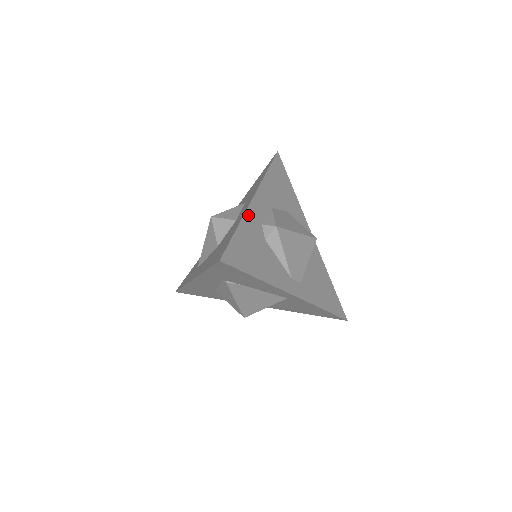
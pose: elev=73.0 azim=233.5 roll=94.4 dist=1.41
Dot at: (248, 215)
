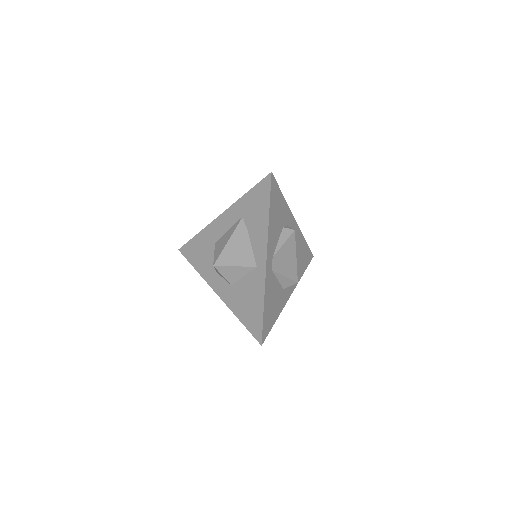
Dot at: (289, 210)
